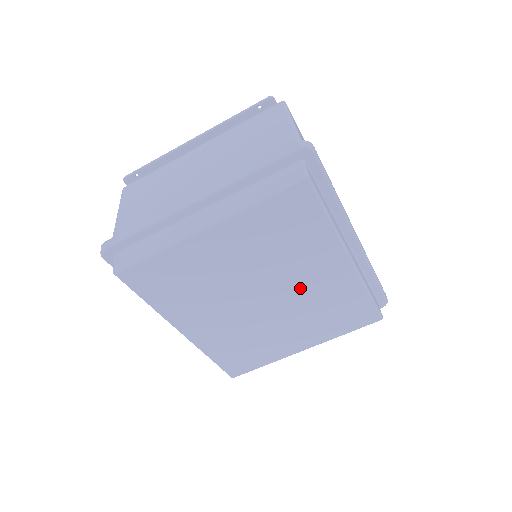
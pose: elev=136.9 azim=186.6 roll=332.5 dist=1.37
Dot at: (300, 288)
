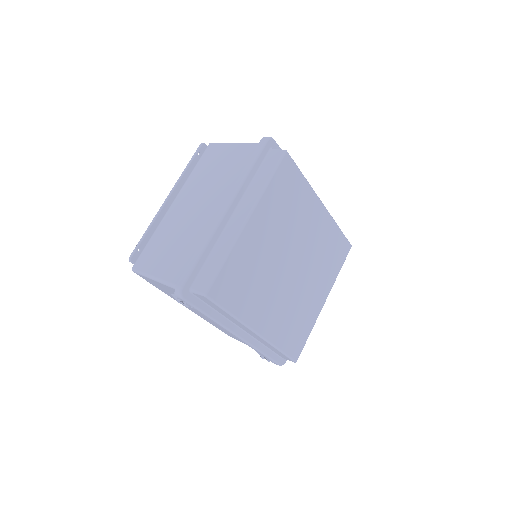
Dot at: (307, 243)
